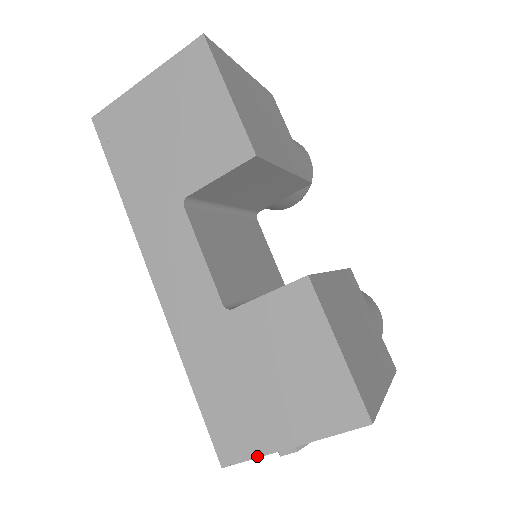
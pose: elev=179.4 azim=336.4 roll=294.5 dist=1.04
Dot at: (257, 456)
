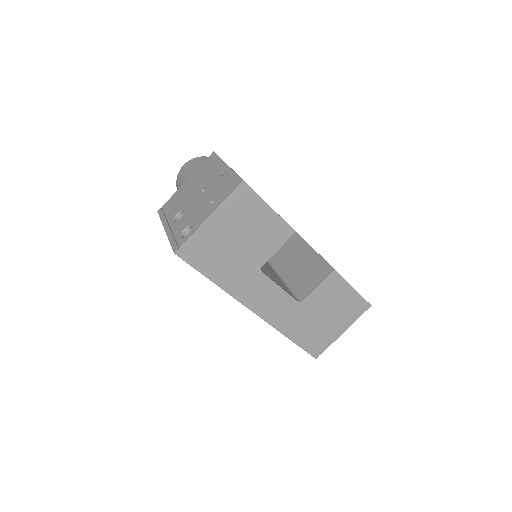
Dot at: occluded
